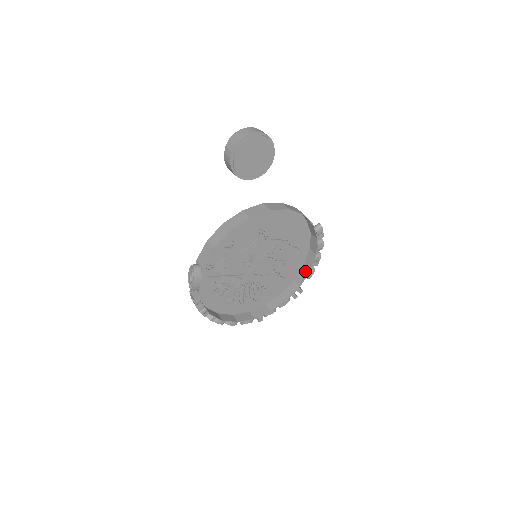
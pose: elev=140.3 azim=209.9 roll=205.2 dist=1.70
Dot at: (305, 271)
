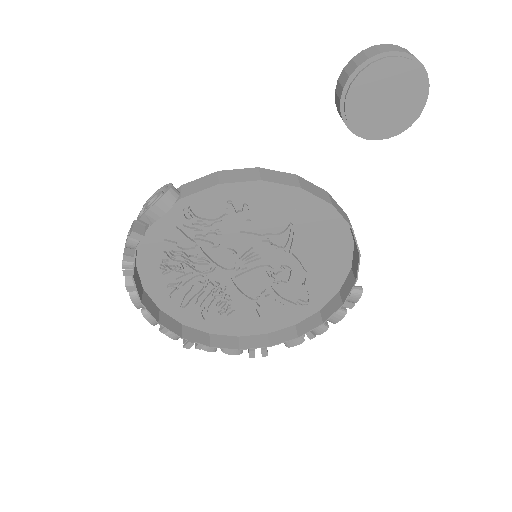
Dot at: (291, 333)
